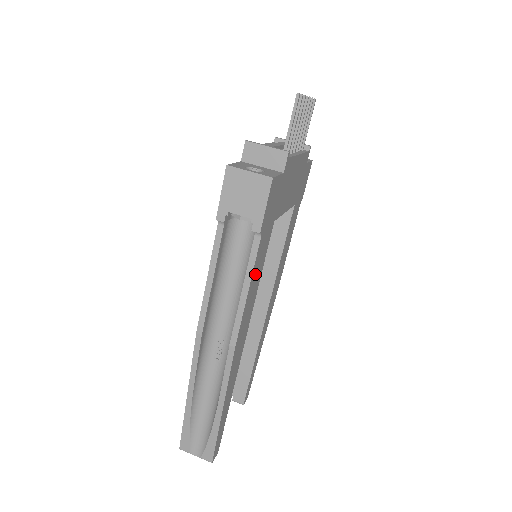
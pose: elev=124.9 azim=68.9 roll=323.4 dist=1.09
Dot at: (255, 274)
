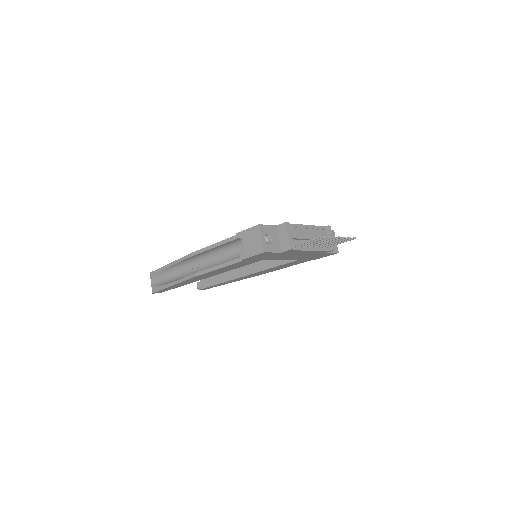
Dot at: (230, 267)
